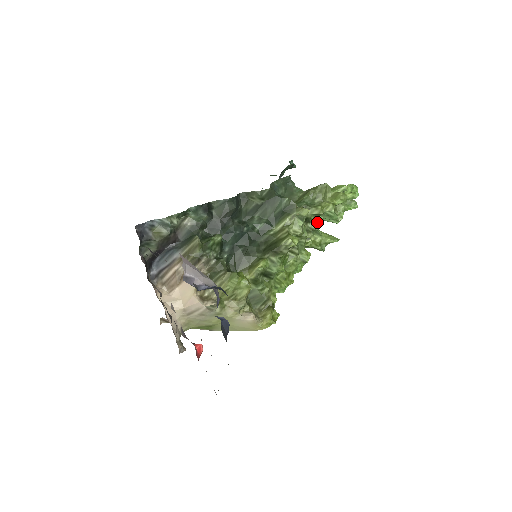
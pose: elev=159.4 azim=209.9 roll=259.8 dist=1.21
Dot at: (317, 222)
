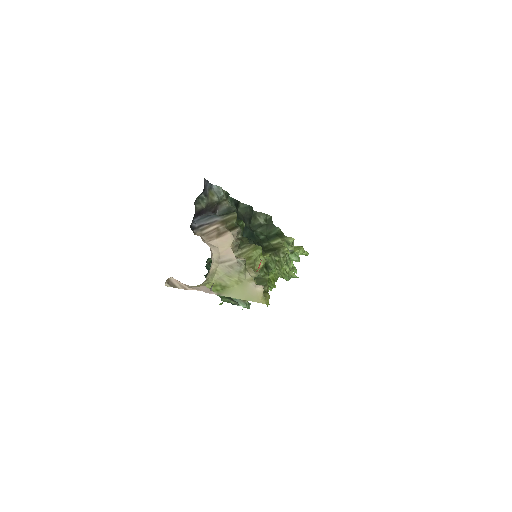
Dot at: occluded
